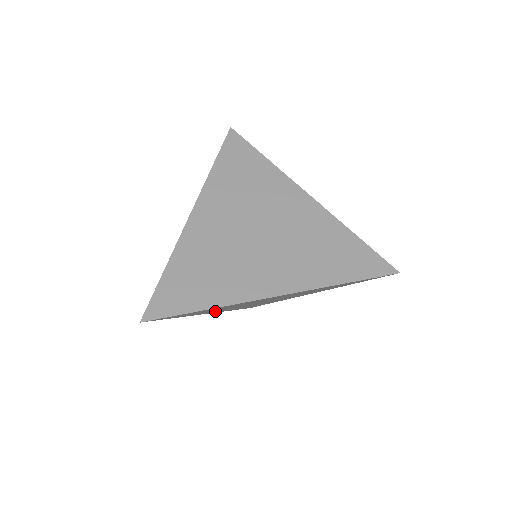
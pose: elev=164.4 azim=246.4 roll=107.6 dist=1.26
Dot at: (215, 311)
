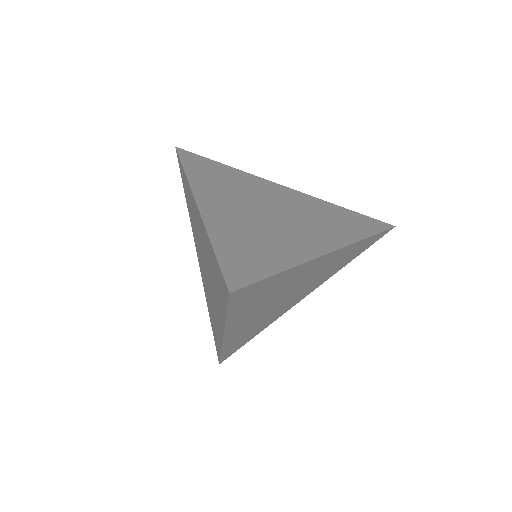
Dot at: (240, 324)
